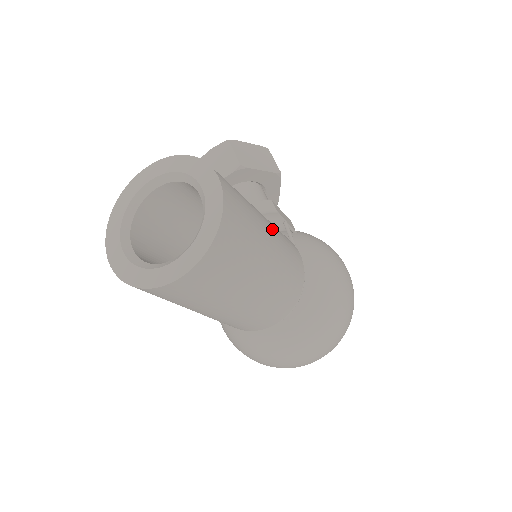
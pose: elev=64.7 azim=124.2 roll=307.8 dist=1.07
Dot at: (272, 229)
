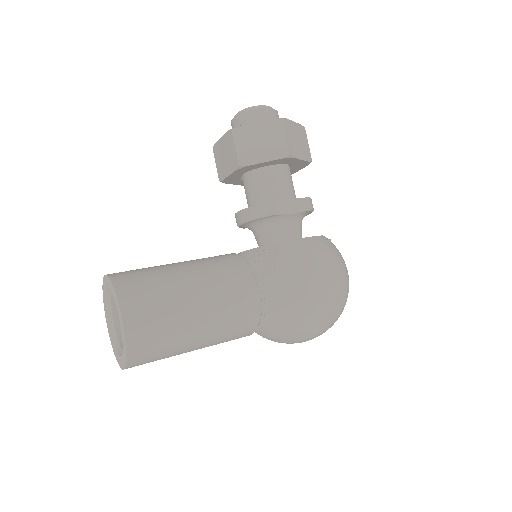
Dot at: (204, 305)
